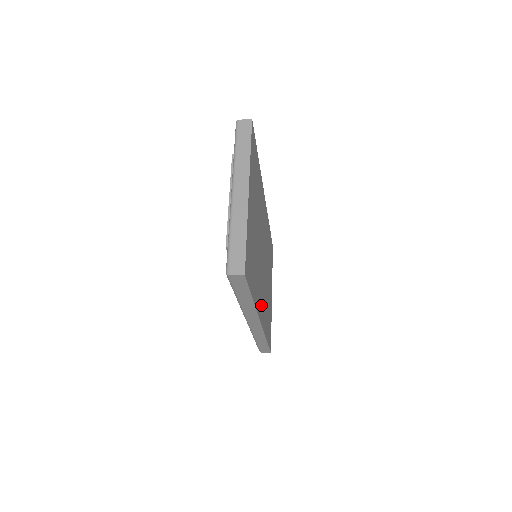
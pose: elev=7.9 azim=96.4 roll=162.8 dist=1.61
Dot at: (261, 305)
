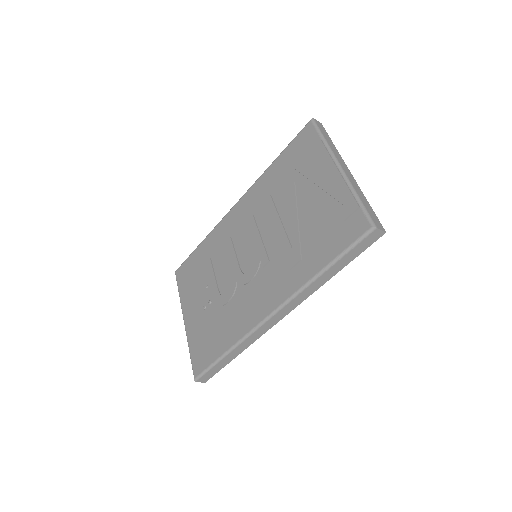
Dot at: occluded
